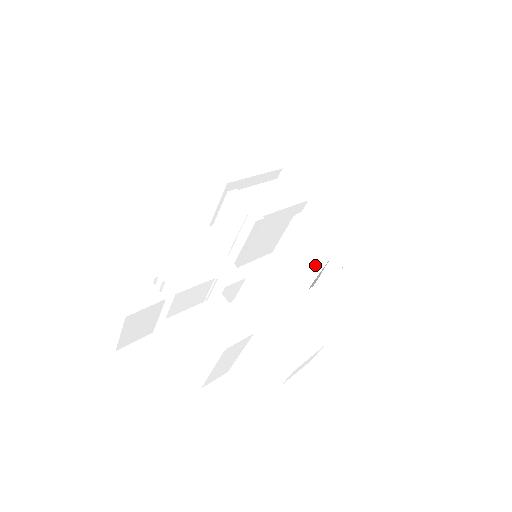
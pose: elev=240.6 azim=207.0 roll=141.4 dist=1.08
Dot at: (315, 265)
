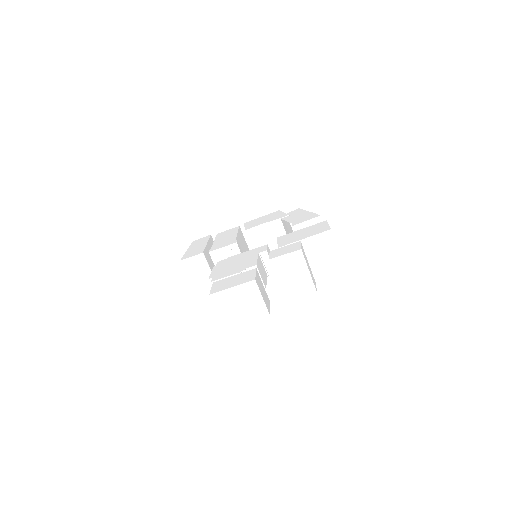
Dot at: (280, 234)
